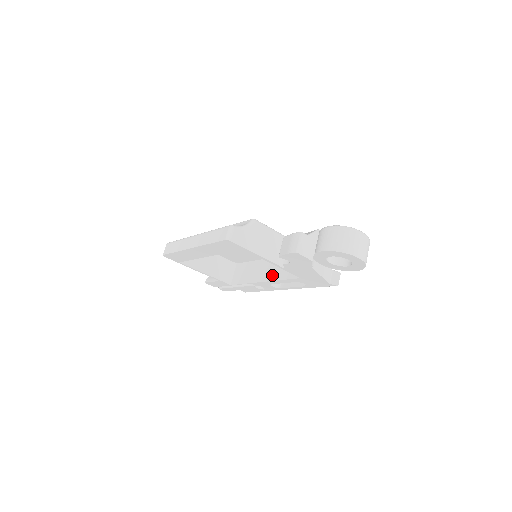
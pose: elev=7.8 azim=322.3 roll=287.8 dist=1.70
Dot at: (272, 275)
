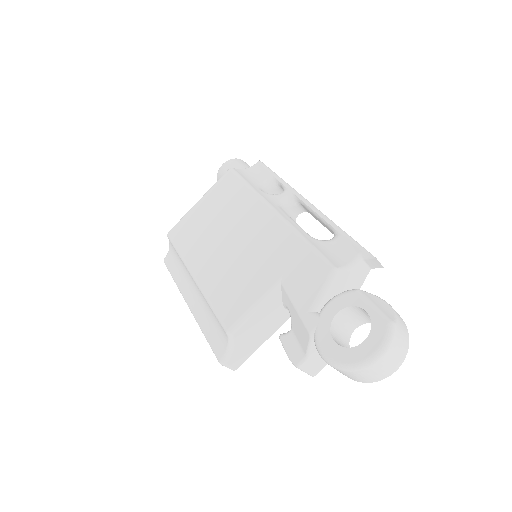
Dot at: occluded
